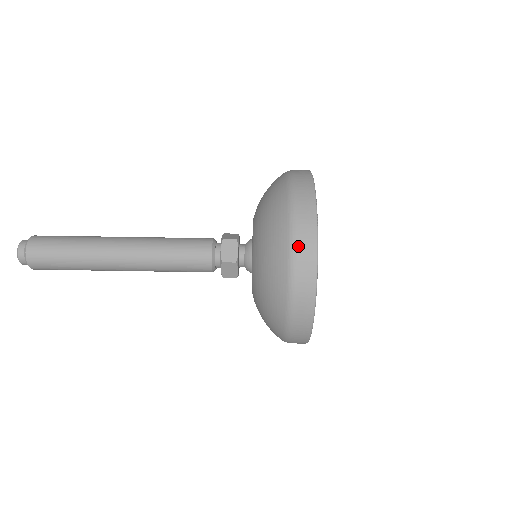
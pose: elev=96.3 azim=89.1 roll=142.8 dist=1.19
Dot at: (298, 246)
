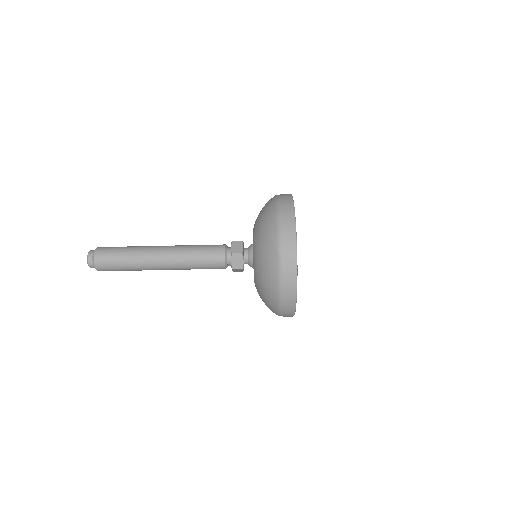
Dot at: (284, 287)
